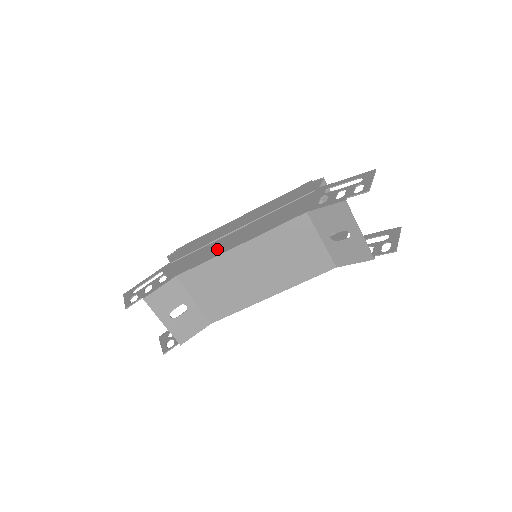
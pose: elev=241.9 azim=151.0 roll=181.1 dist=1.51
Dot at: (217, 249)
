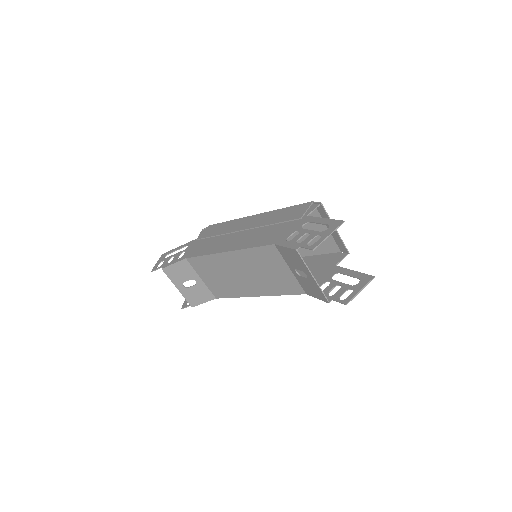
Dot at: (217, 246)
